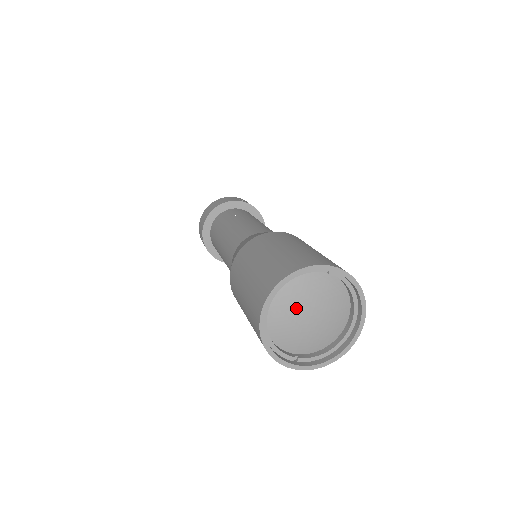
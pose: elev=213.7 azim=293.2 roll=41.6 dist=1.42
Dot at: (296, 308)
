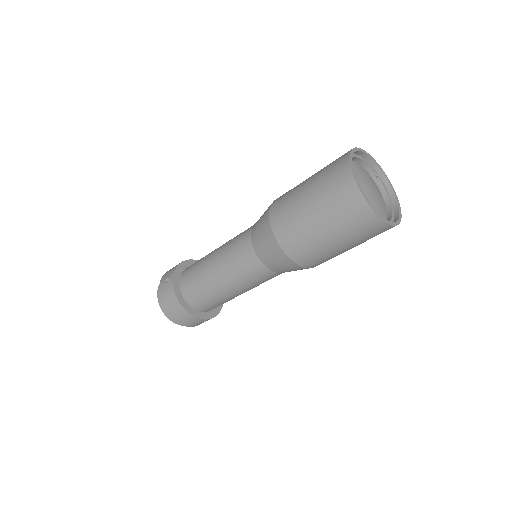
Dot at: (363, 177)
